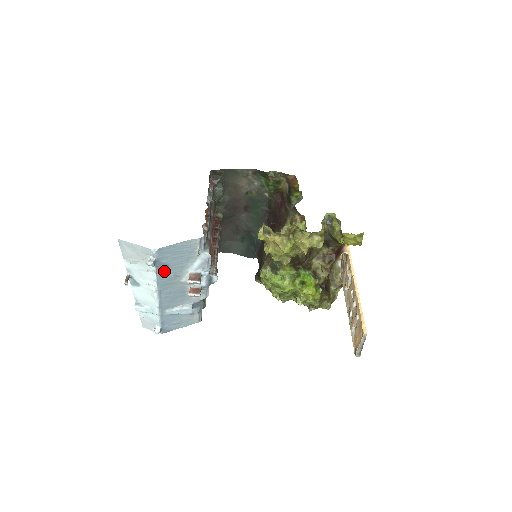
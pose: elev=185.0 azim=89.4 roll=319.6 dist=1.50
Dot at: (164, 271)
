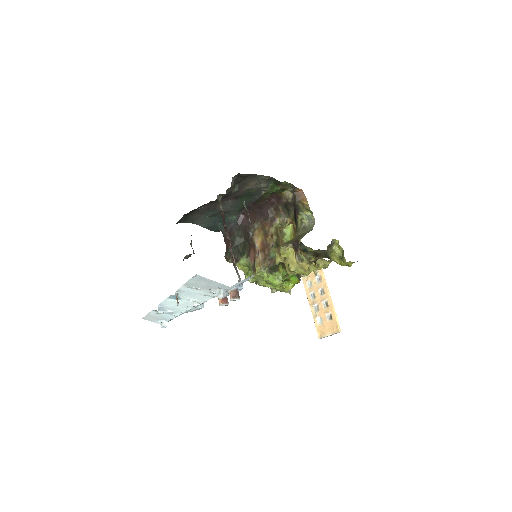
Dot at: occluded
